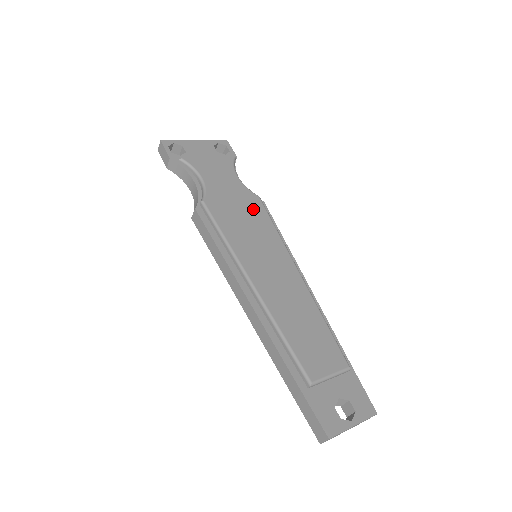
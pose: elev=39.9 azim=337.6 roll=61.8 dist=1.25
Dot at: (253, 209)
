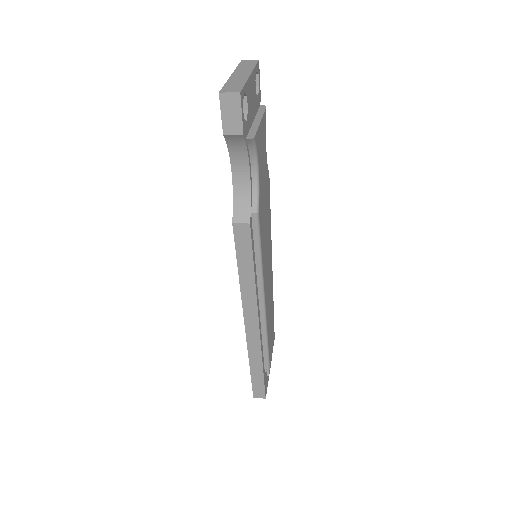
Dot at: (268, 199)
